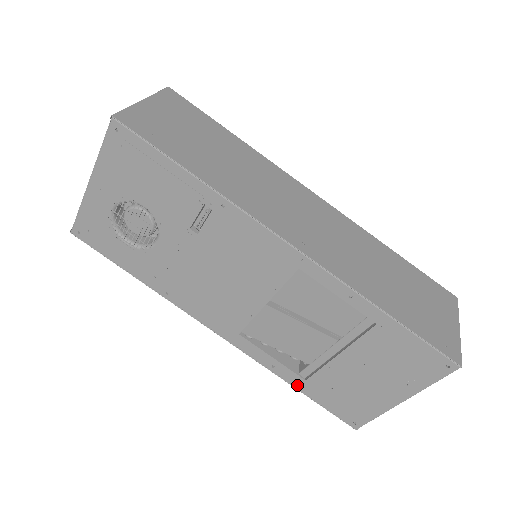
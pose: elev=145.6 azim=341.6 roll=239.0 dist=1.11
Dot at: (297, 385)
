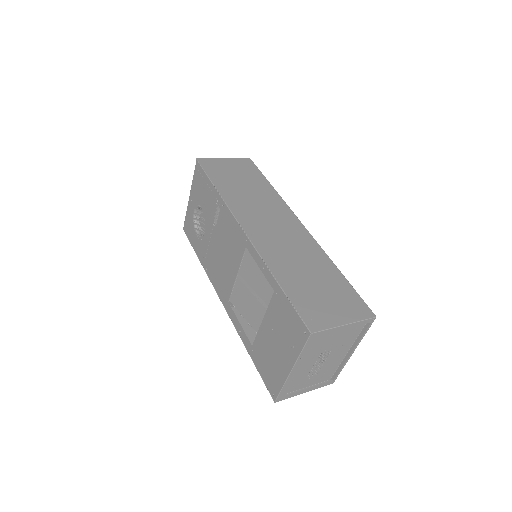
Dot at: (249, 350)
